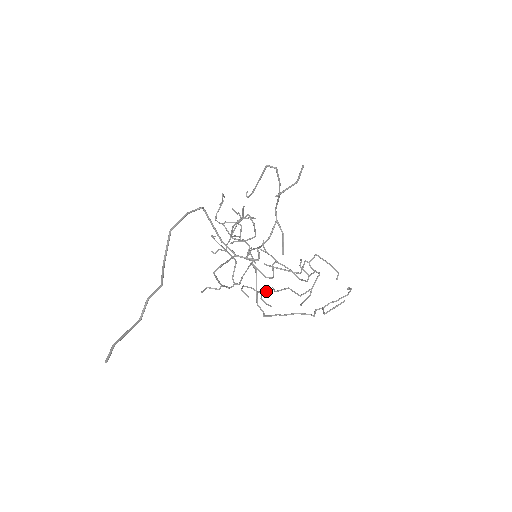
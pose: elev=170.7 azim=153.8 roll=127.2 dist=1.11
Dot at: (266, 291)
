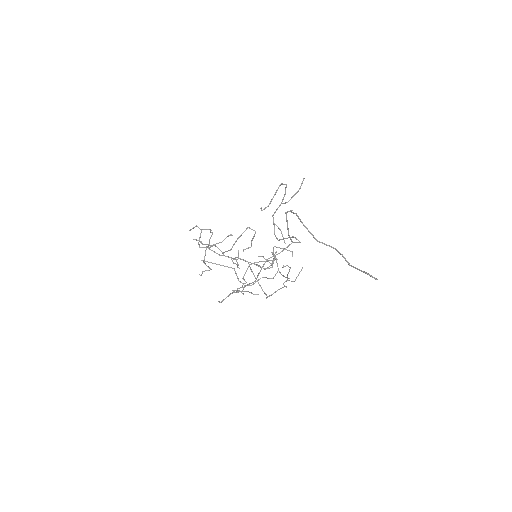
Dot at: occluded
